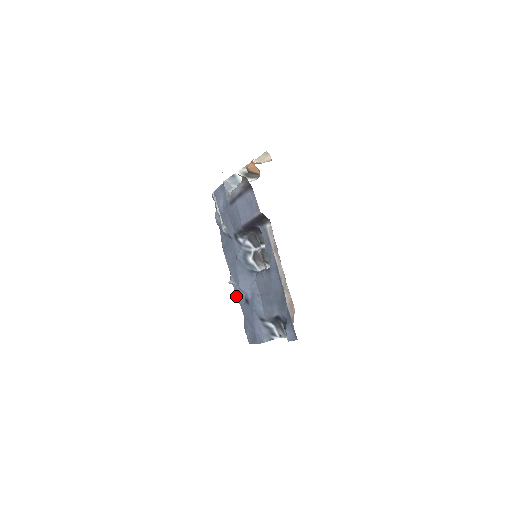
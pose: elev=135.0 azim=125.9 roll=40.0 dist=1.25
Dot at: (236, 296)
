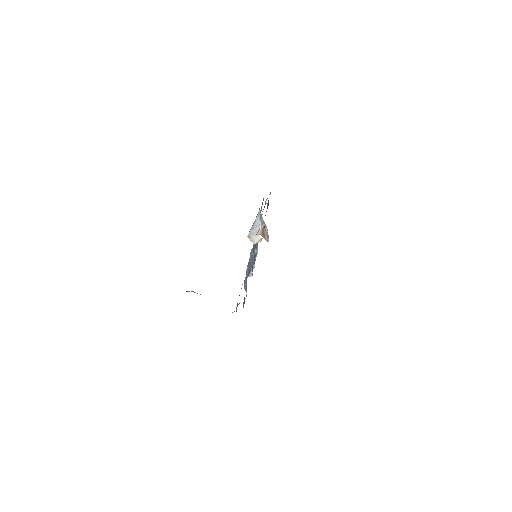
Dot at: occluded
